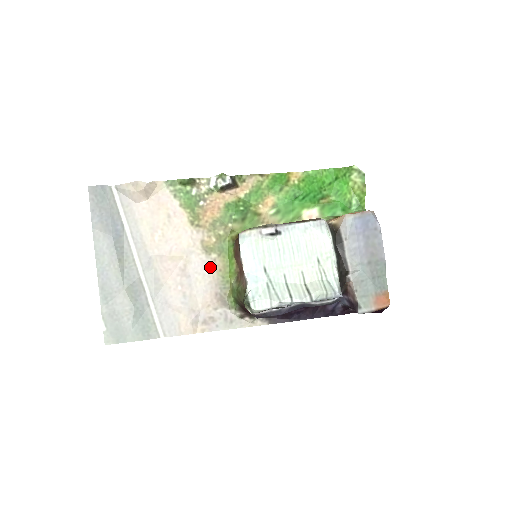
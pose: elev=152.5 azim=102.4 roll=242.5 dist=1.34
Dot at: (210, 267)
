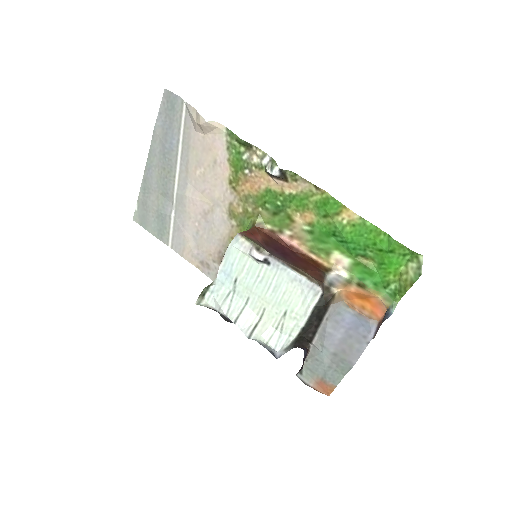
Dot at: (226, 229)
